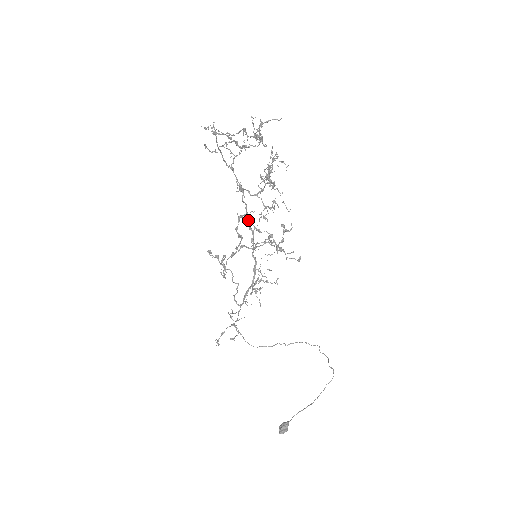
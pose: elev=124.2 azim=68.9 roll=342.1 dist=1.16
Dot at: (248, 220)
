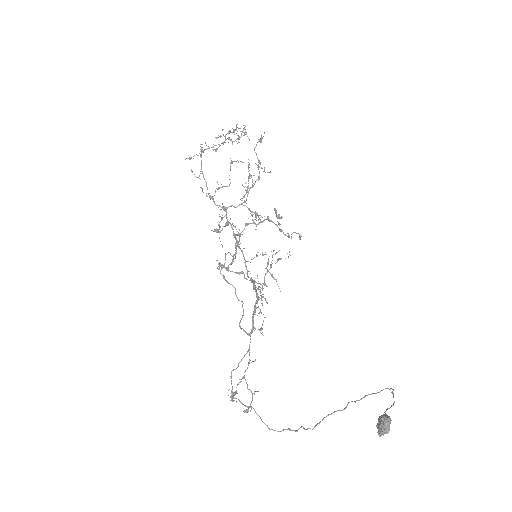
Dot at: (236, 238)
